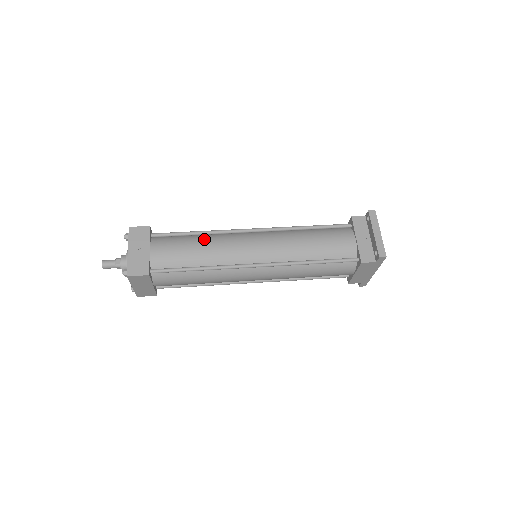
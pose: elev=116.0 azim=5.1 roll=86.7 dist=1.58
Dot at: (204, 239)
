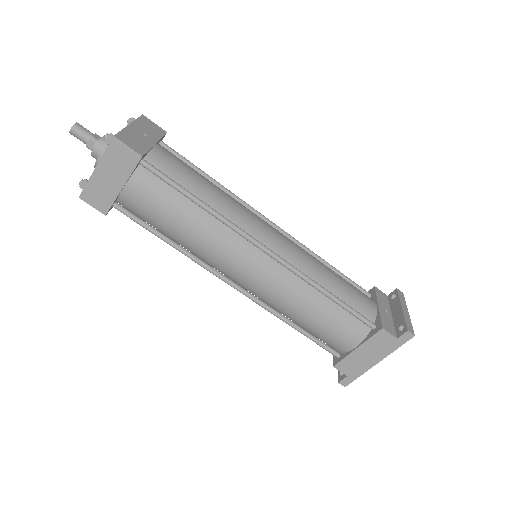
Dot at: occluded
